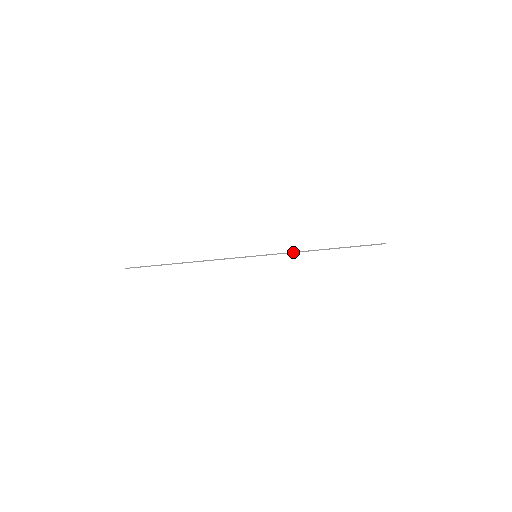
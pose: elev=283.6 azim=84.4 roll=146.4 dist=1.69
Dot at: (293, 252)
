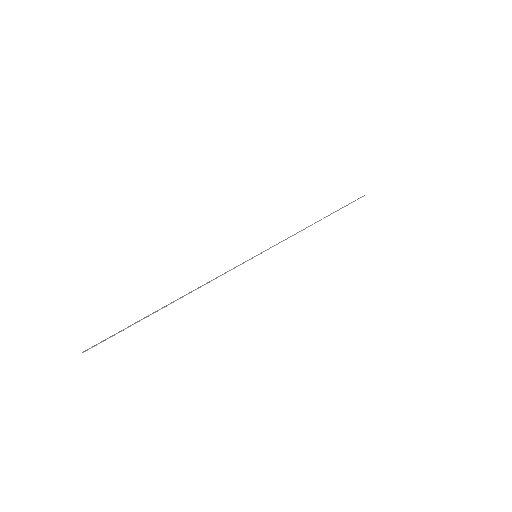
Dot at: (291, 236)
